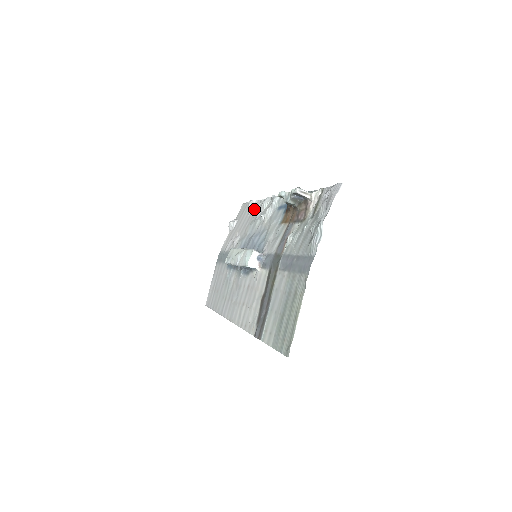
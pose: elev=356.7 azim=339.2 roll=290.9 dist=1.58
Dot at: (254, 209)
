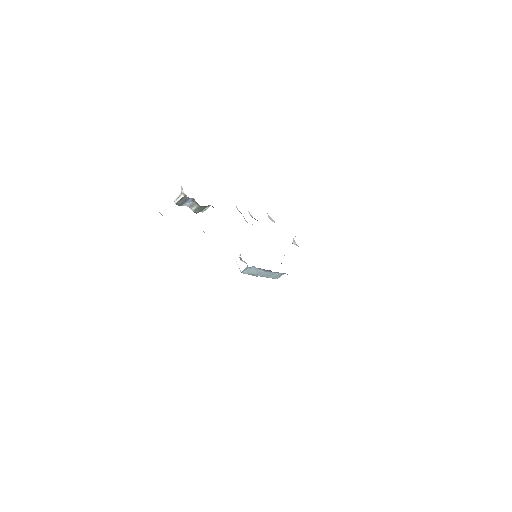
Dot at: occluded
